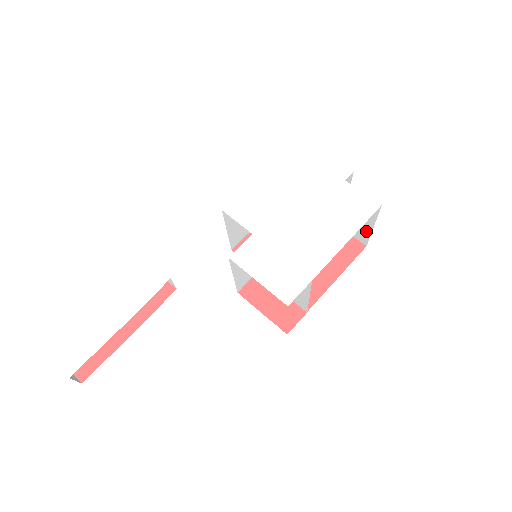
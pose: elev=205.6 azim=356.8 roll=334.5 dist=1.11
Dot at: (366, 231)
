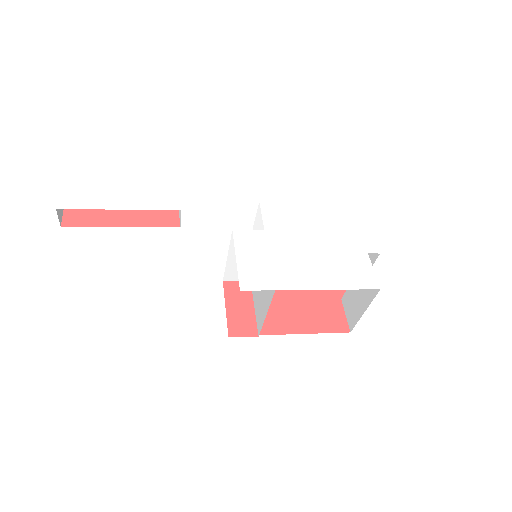
Dot at: (358, 315)
